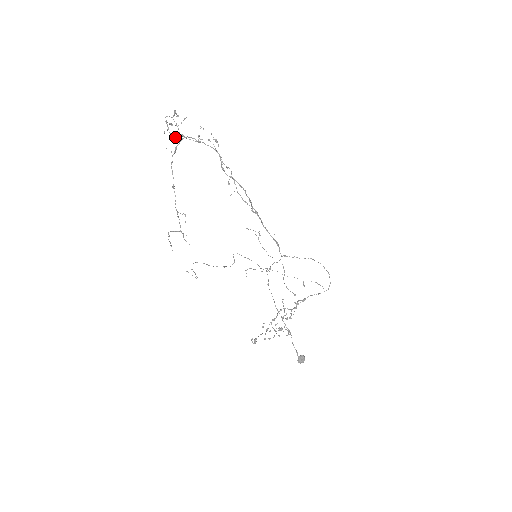
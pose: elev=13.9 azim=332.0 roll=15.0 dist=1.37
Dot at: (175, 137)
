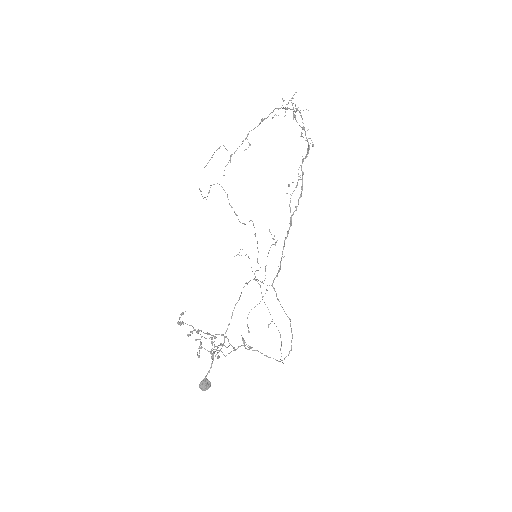
Dot at: occluded
